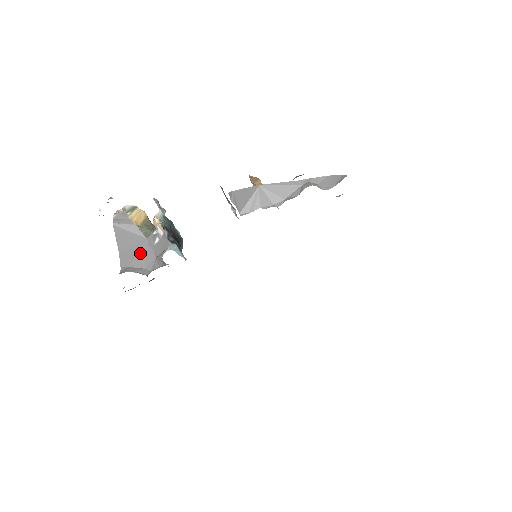
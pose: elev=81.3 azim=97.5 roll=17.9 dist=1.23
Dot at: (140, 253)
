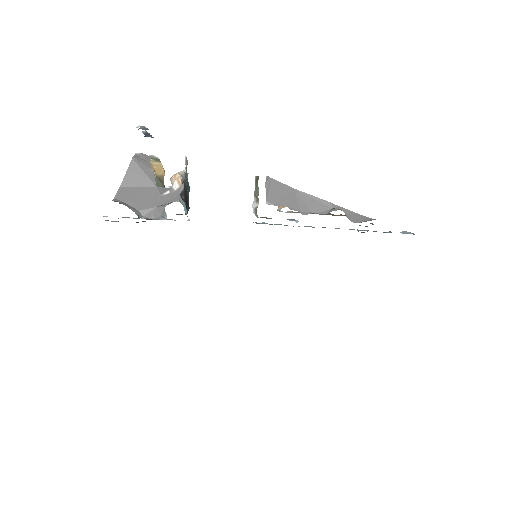
Dot at: (142, 196)
